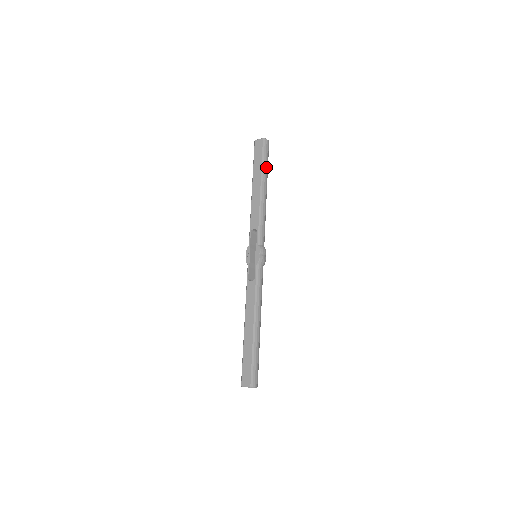
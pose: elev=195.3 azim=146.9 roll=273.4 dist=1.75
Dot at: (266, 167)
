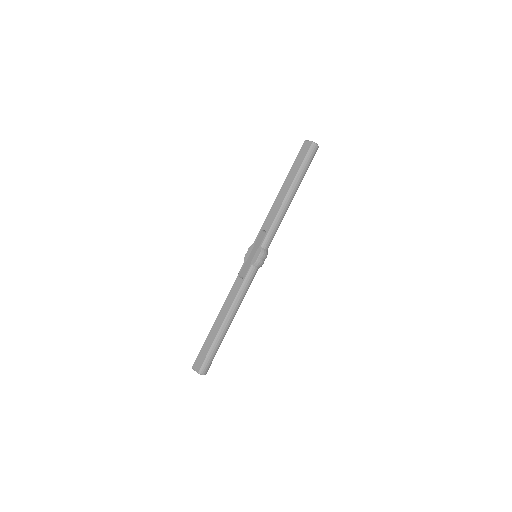
Dot at: (303, 172)
